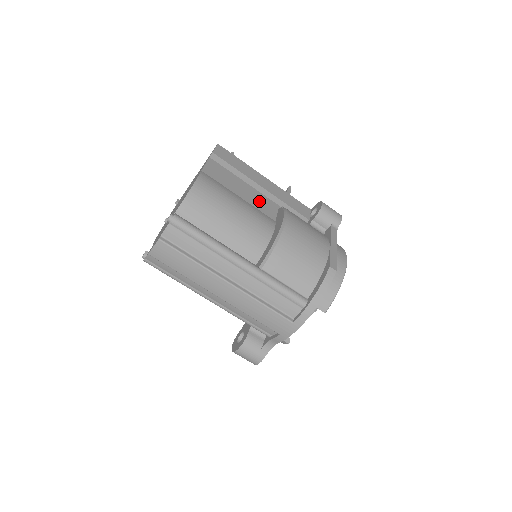
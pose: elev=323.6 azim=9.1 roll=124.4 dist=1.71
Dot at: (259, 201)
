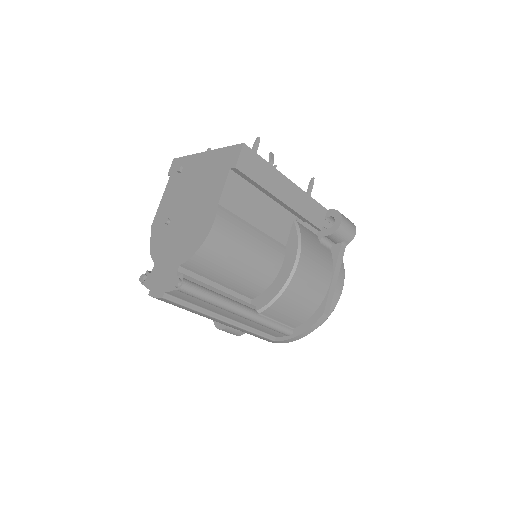
Dot at: (275, 221)
